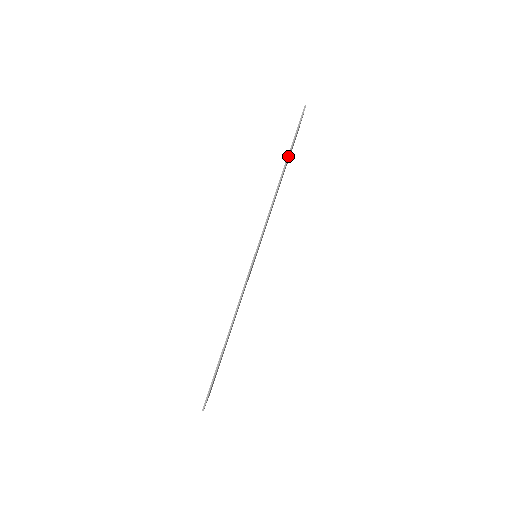
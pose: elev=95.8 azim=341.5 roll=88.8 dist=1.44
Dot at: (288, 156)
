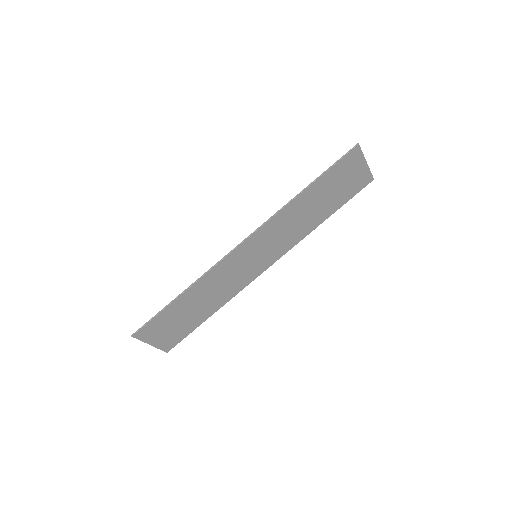
Dot at: (316, 179)
